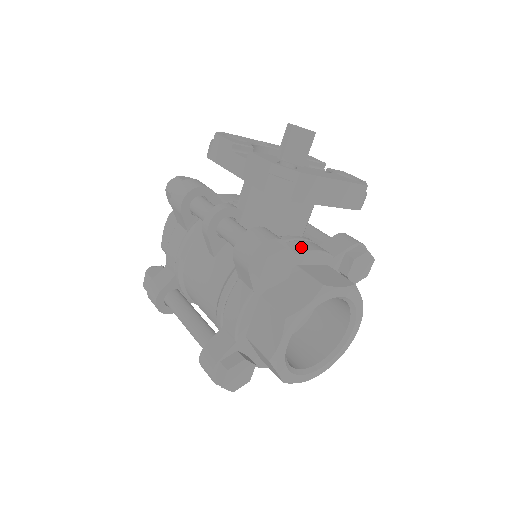
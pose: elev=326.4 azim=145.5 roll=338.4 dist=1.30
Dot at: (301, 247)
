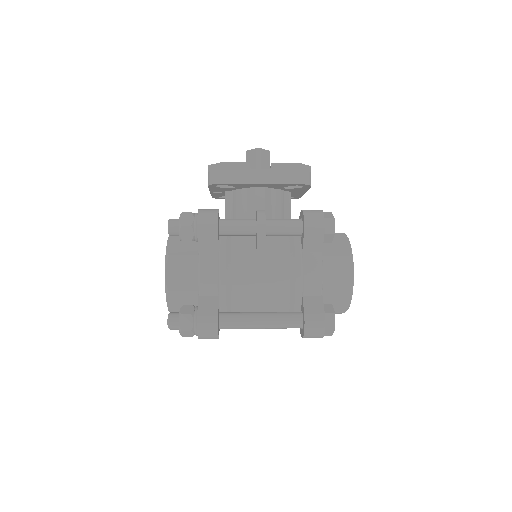
Dot at: occluded
